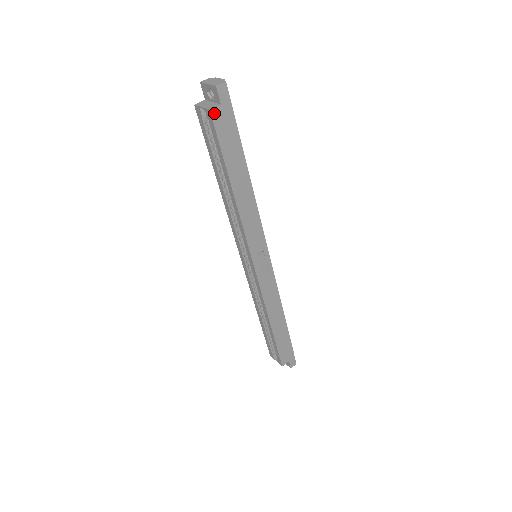
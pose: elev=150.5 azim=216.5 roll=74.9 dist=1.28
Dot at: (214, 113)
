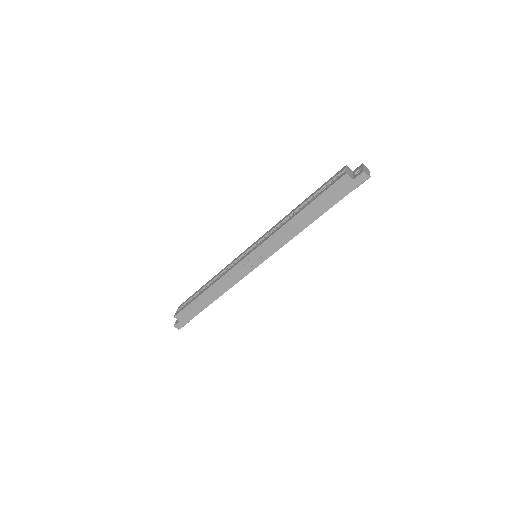
Dot at: (346, 177)
